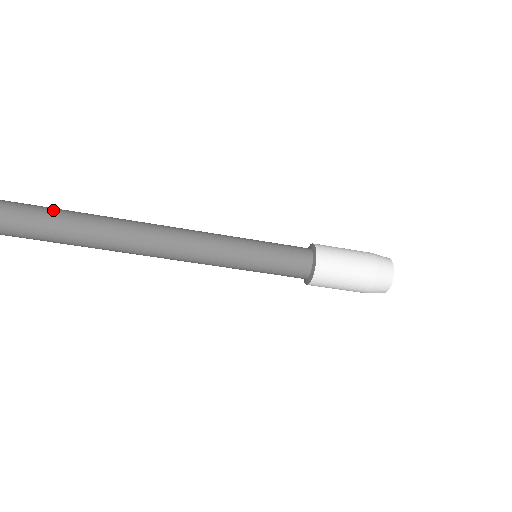
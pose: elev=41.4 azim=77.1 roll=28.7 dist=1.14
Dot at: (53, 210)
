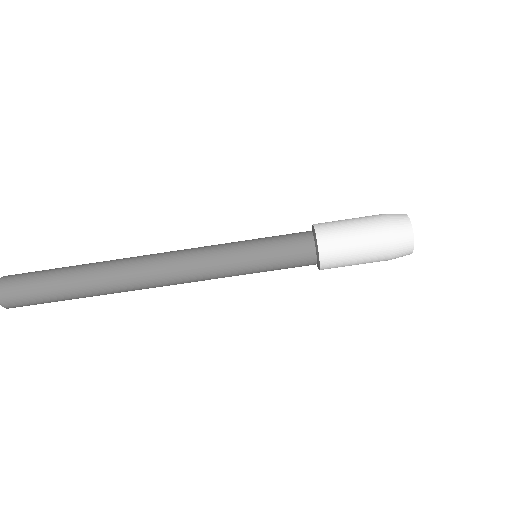
Dot at: occluded
